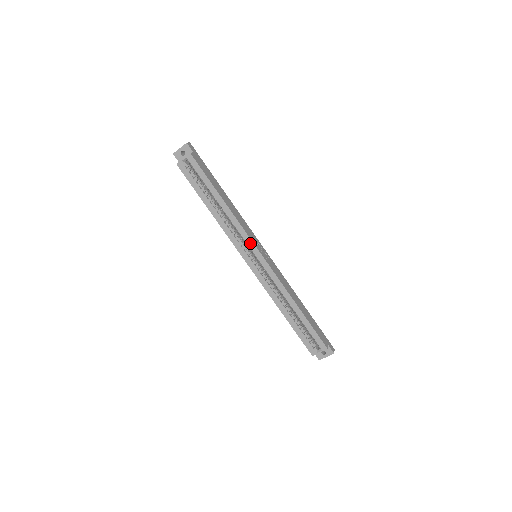
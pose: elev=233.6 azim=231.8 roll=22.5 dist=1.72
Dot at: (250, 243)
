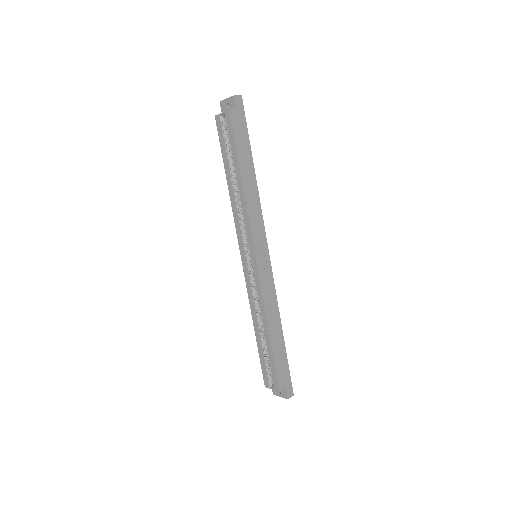
Dot at: (250, 241)
